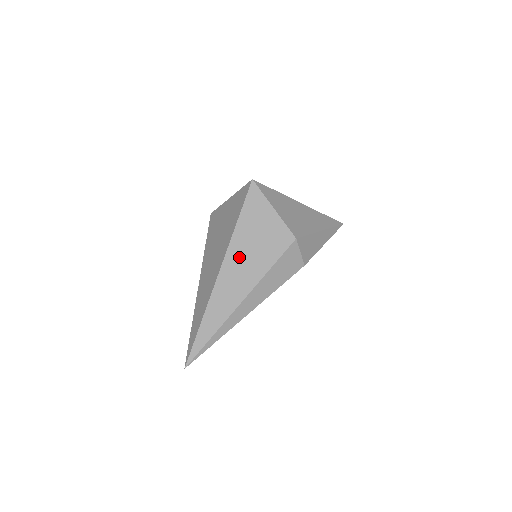
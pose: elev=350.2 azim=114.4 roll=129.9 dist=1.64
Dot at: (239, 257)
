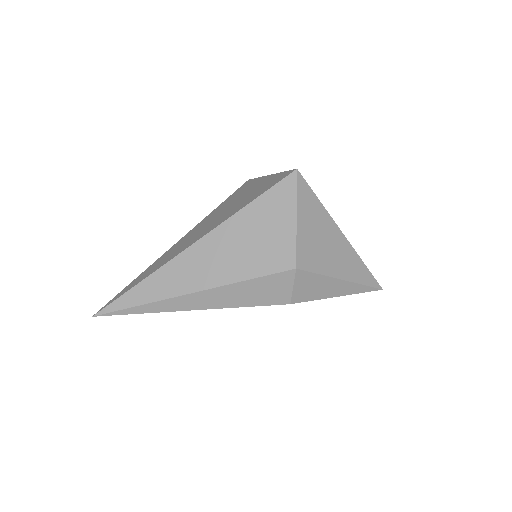
Dot at: (222, 244)
